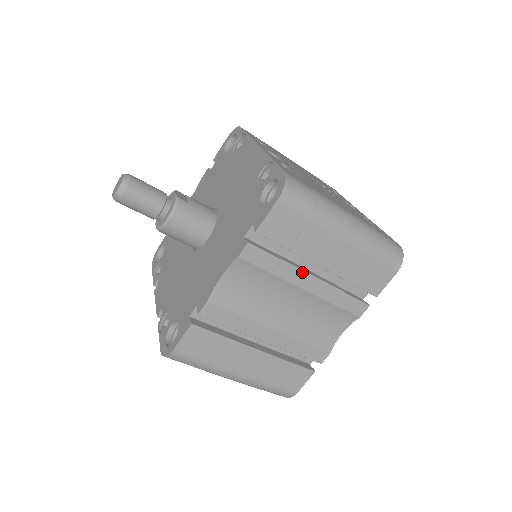
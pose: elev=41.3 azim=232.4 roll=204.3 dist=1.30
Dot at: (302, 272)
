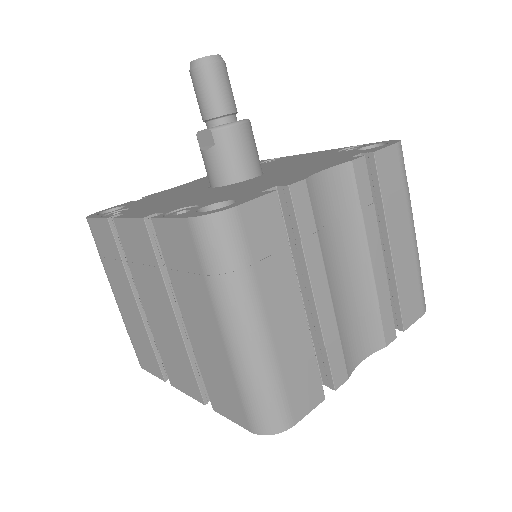
Dot at: (378, 236)
